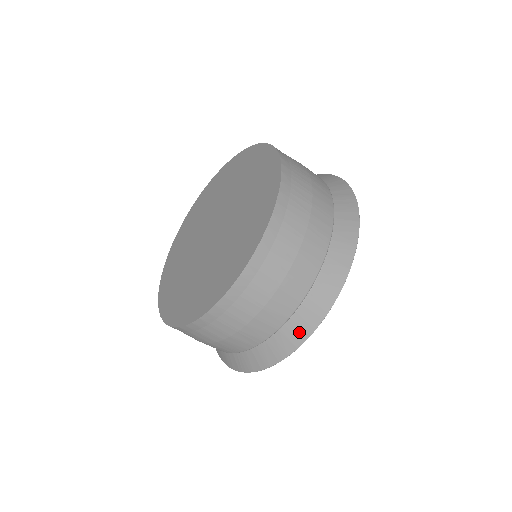
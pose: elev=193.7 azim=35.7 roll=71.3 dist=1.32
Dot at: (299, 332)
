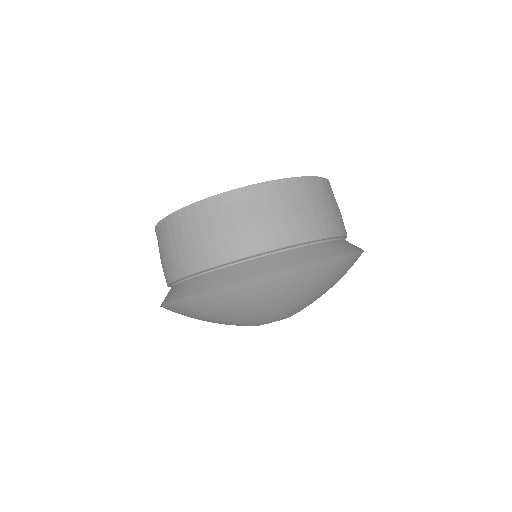
Dot at: (319, 253)
